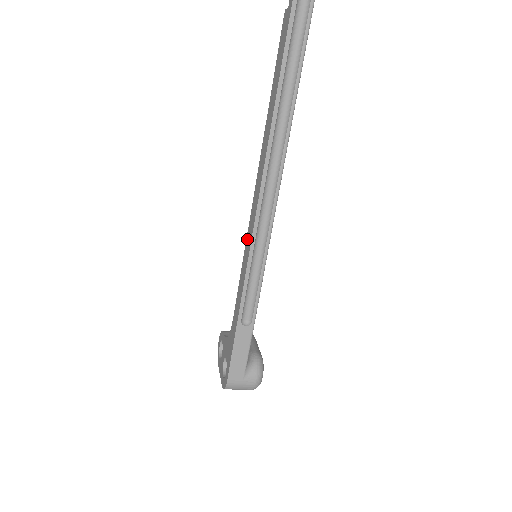
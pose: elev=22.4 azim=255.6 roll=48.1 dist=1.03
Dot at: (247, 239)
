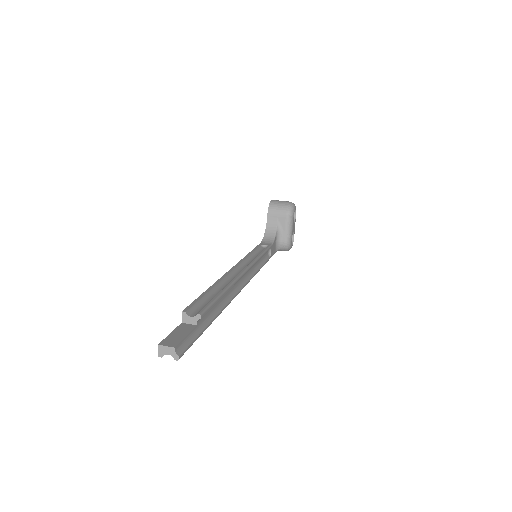
Dot at: occluded
